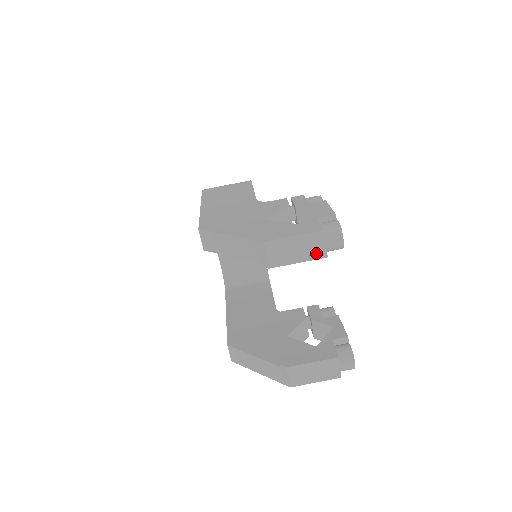
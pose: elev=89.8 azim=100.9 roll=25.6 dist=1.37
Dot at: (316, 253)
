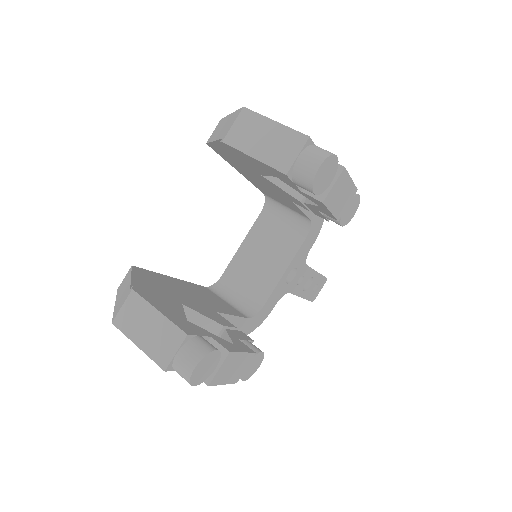
Dot at: (279, 160)
